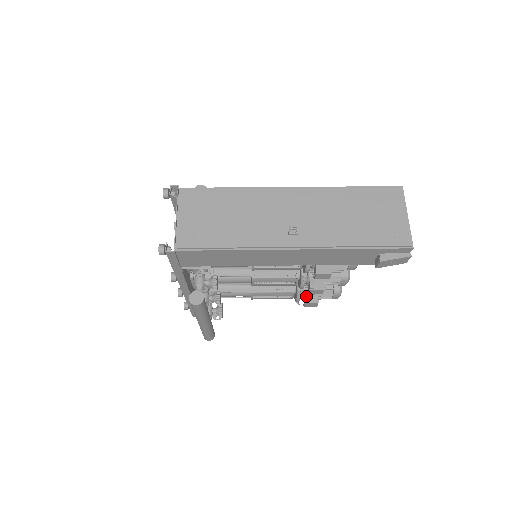
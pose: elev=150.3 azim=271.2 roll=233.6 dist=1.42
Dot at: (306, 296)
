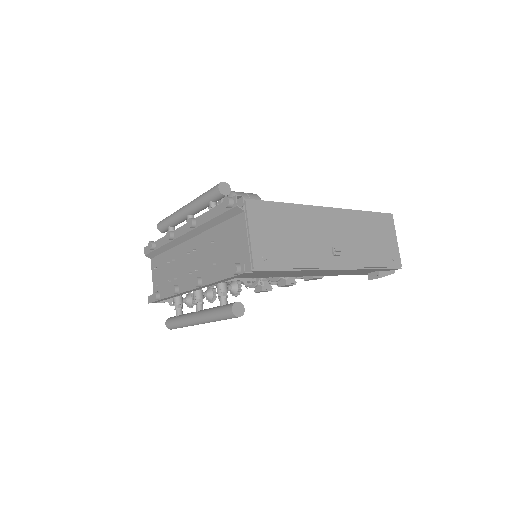
Dot at: (262, 284)
